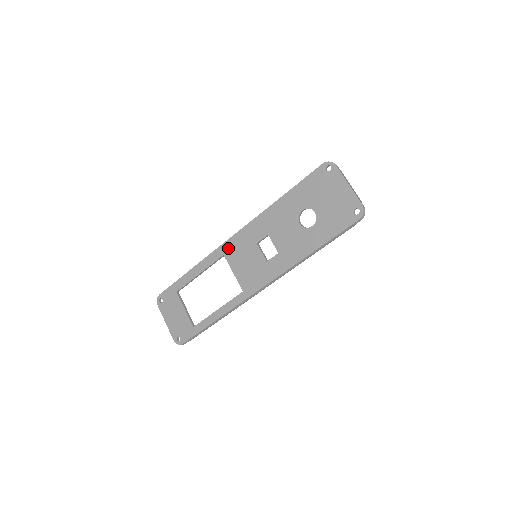
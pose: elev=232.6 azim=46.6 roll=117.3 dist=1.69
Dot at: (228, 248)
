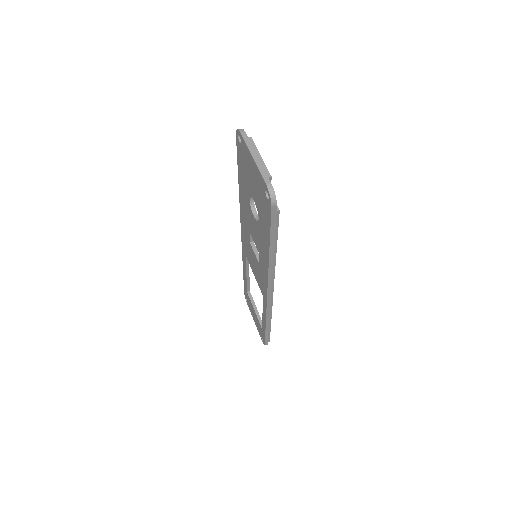
Dot at: (244, 248)
